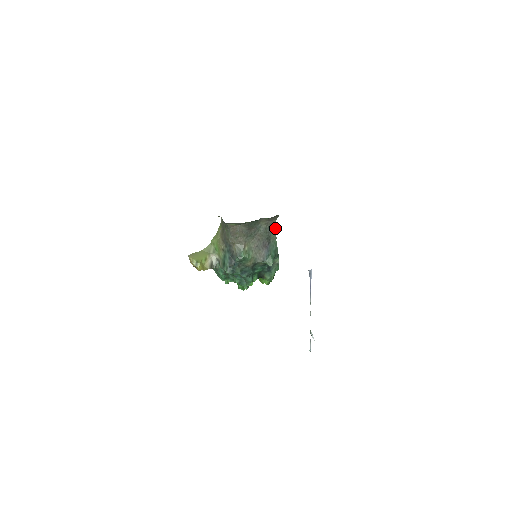
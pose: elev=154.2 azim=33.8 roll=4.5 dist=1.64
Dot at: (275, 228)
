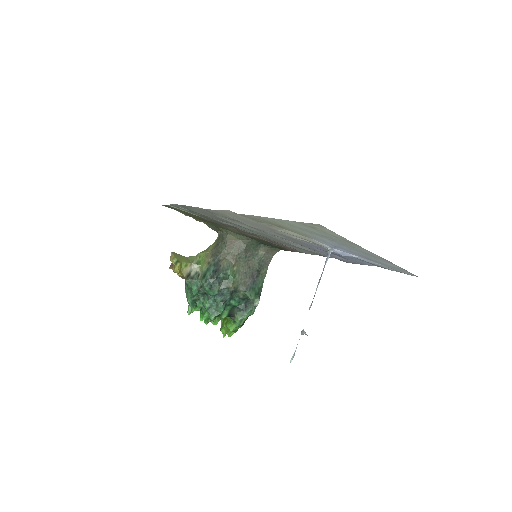
Dot at: (268, 265)
